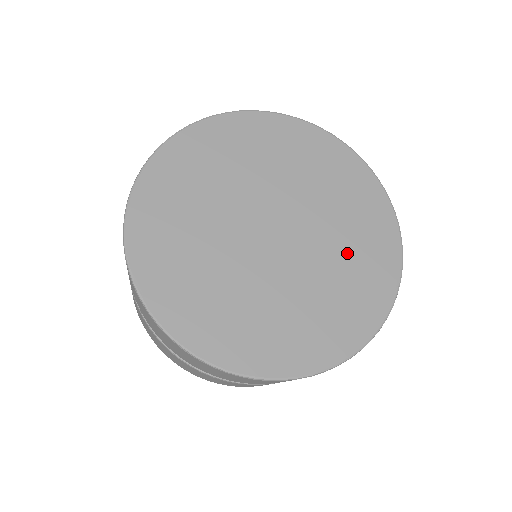
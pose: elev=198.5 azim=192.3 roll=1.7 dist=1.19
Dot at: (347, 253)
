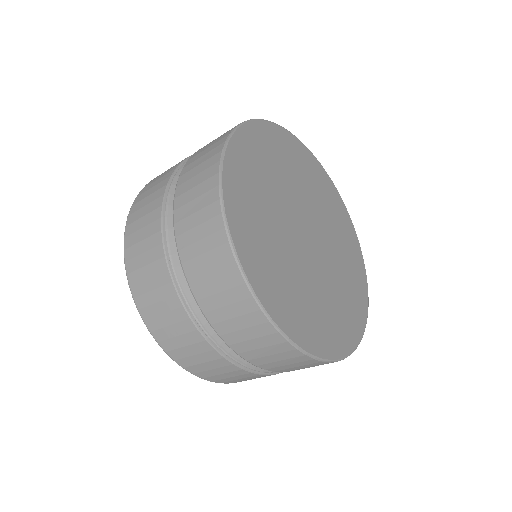
Dot at: (339, 237)
